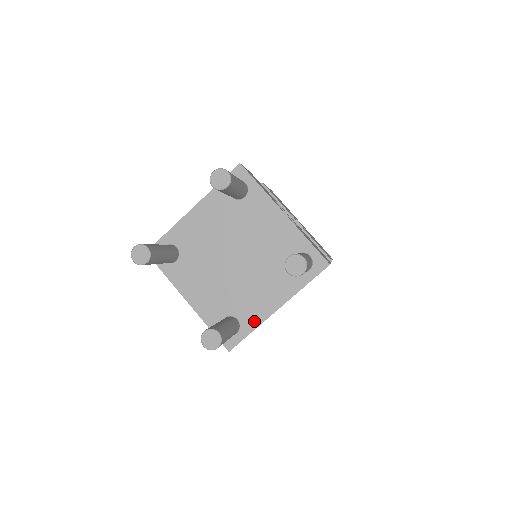
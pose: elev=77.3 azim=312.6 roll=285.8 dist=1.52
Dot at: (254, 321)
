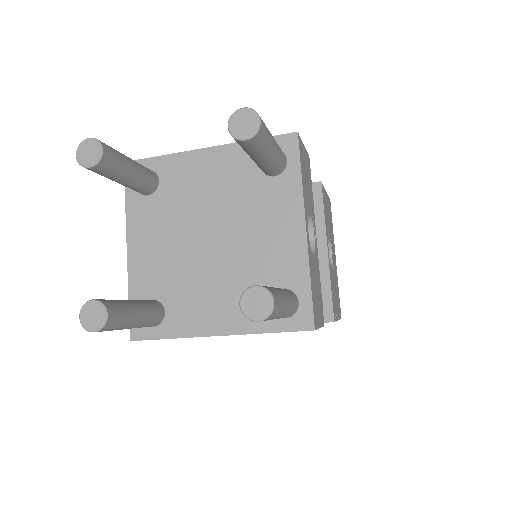
Dot at: (181, 328)
